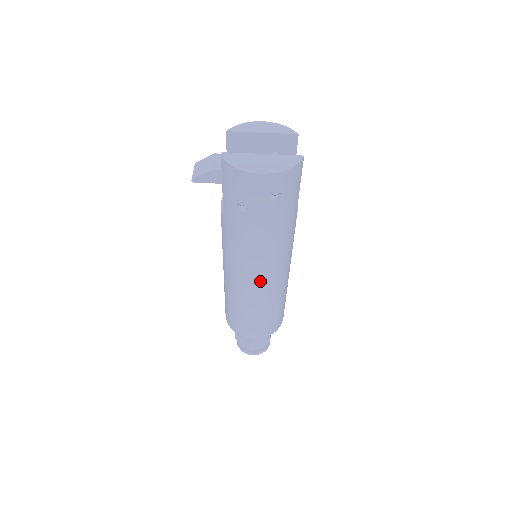
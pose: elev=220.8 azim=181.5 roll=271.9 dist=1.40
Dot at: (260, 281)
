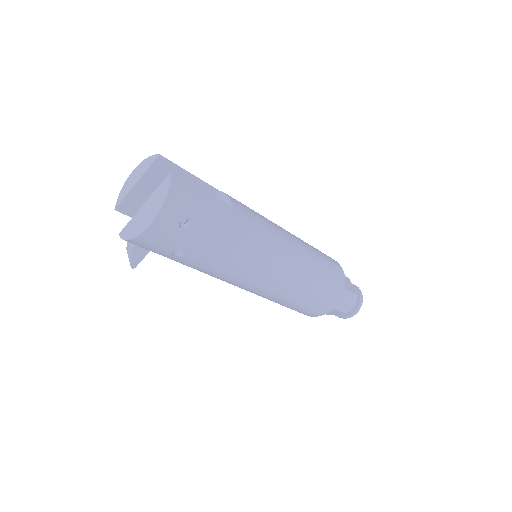
Dot at: (271, 277)
